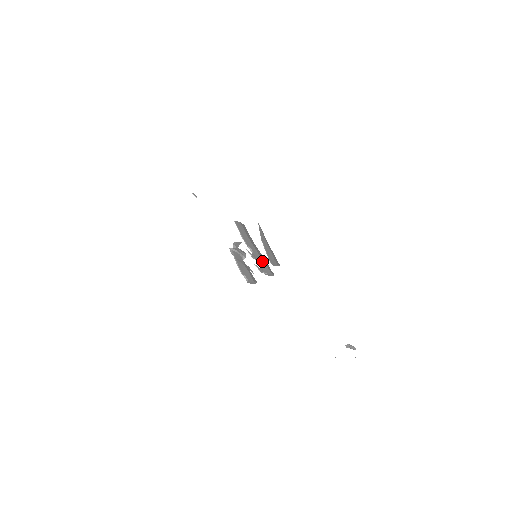
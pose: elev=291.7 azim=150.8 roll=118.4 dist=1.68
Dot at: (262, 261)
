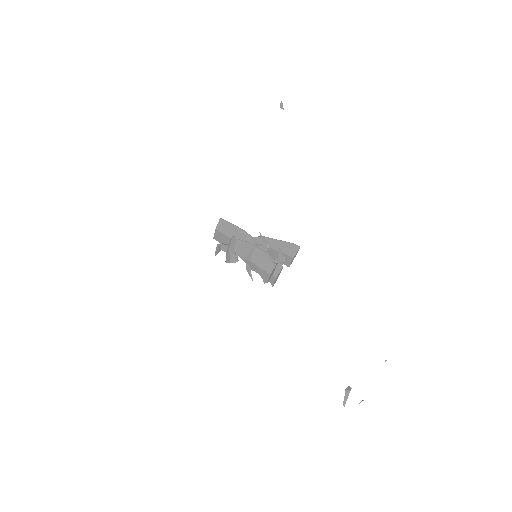
Dot at: occluded
